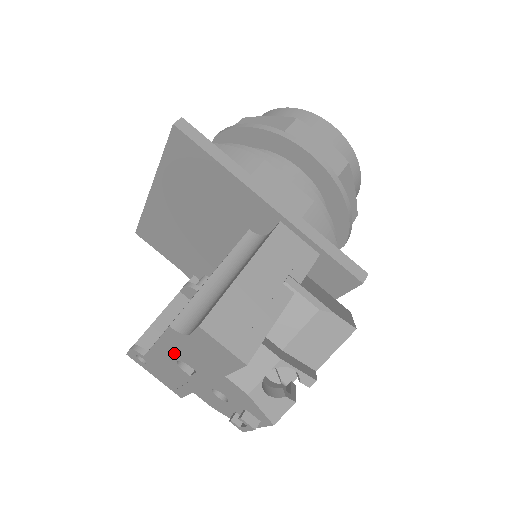
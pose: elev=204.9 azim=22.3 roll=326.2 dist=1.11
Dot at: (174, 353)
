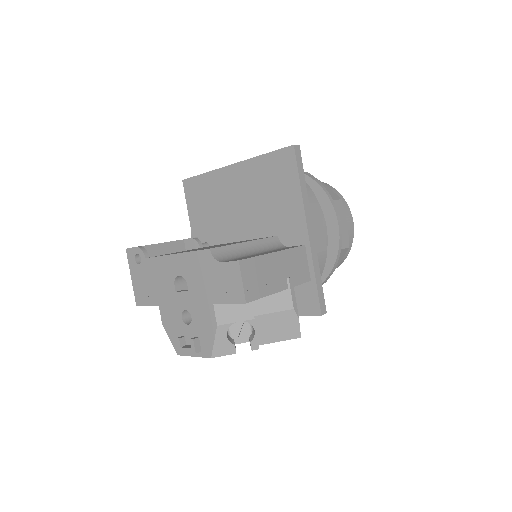
Dot at: (185, 269)
